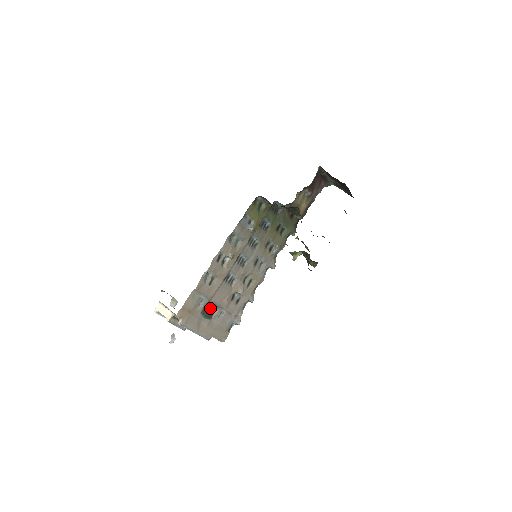
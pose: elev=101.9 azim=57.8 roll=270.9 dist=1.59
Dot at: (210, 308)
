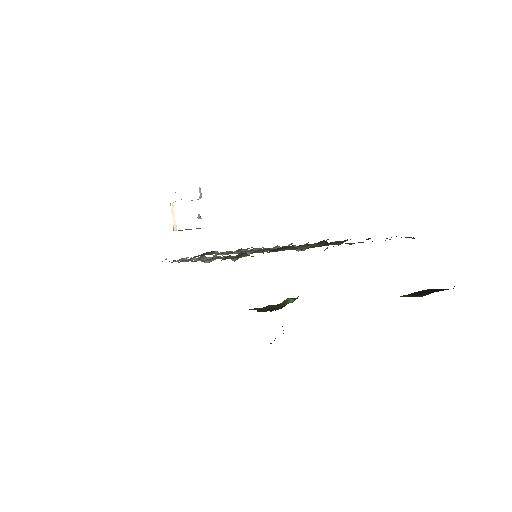
Dot at: (208, 252)
